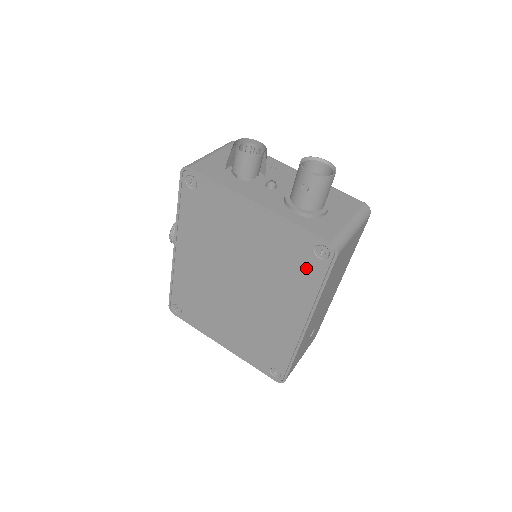
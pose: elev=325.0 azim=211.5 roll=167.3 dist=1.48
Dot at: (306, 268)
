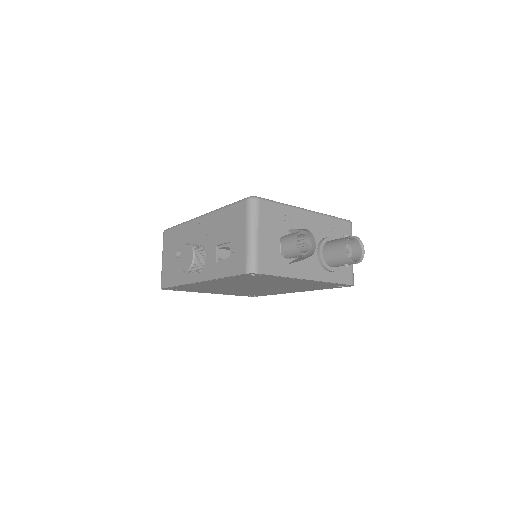
Dot at: (323, 287)
